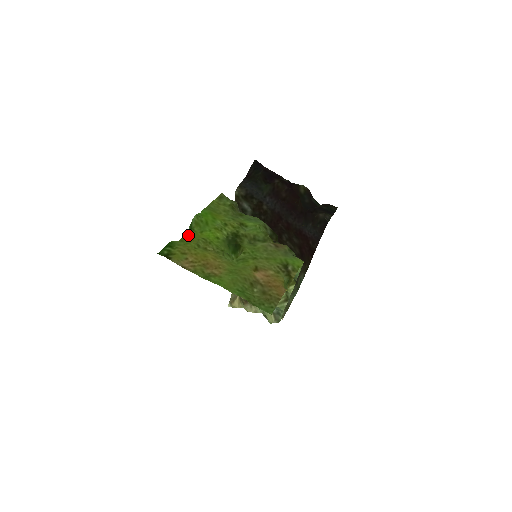
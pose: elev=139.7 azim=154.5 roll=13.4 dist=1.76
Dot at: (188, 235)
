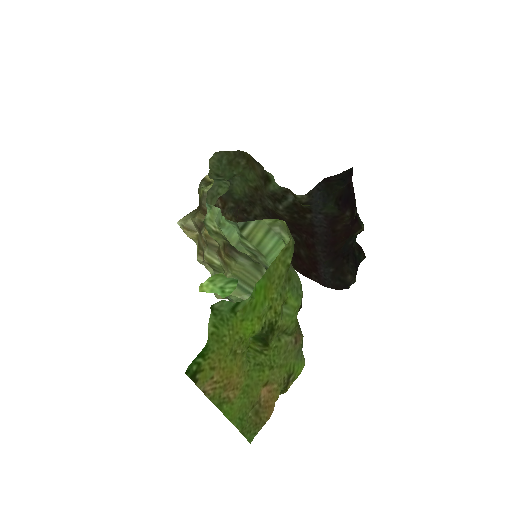
Dot at: (228, 330)
